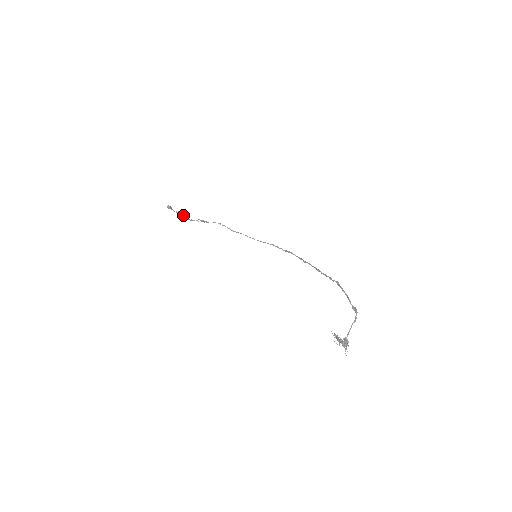
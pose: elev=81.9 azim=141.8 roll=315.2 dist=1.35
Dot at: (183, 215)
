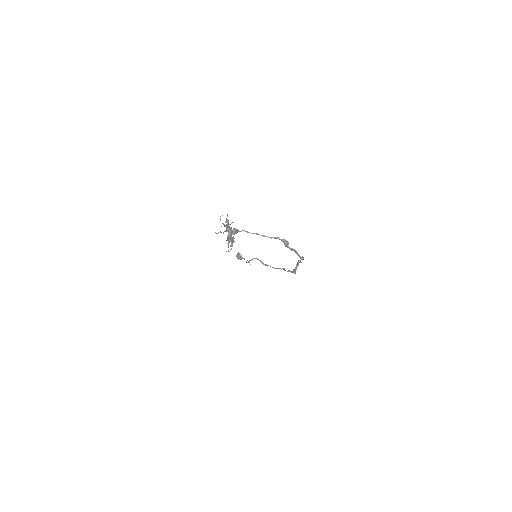
Dot at: occluded
